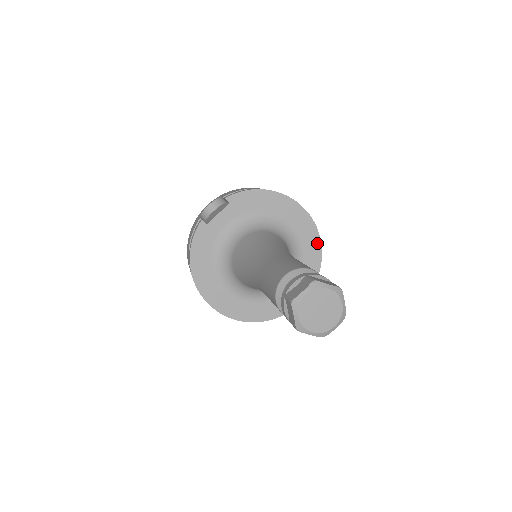
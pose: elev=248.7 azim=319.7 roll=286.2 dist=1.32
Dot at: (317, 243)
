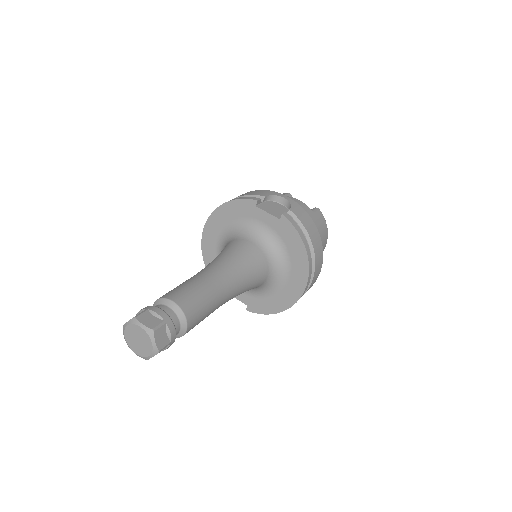
Dot at: (285, 306)
